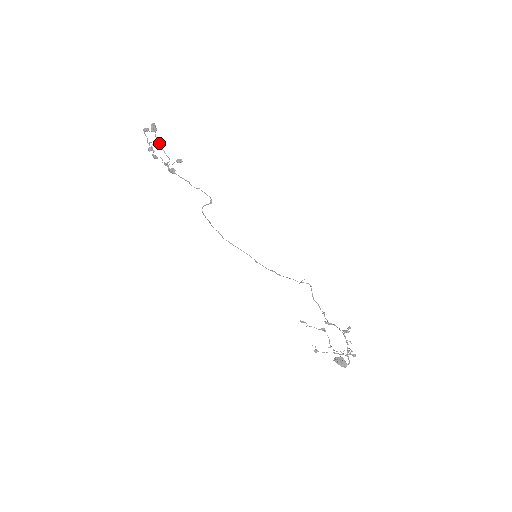
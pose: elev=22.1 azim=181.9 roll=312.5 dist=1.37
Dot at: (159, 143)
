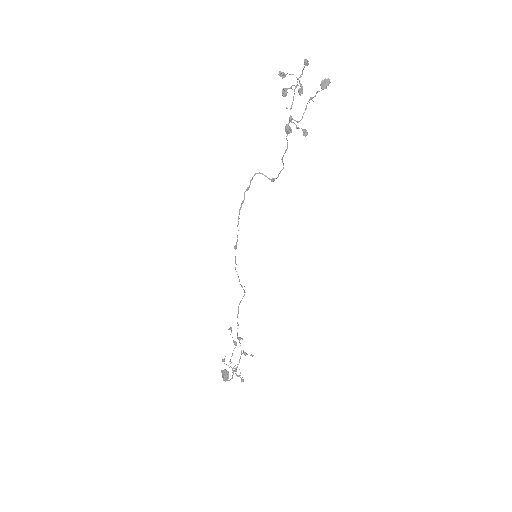
Dot at: occluded
